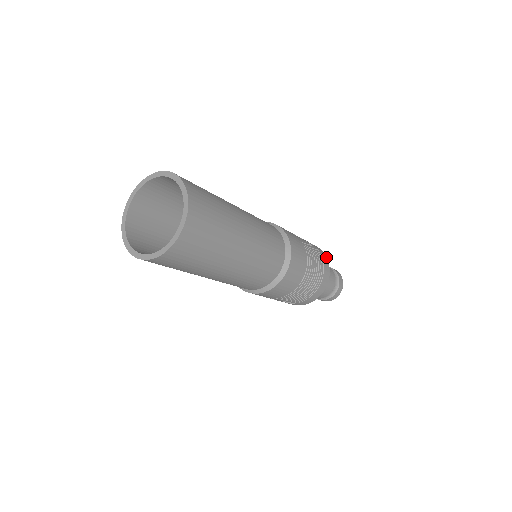
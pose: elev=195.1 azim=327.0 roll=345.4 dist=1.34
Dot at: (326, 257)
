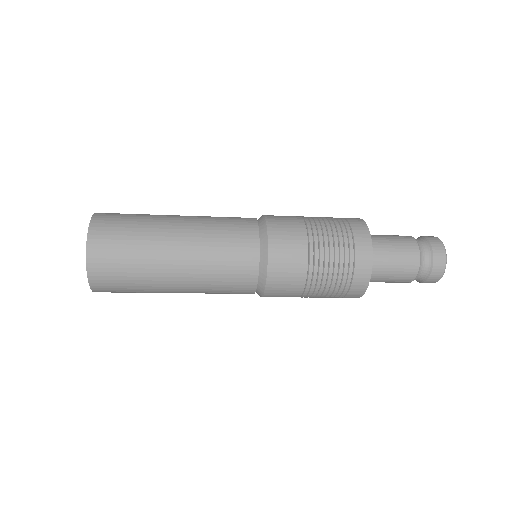
Dot at: (366, 225)
